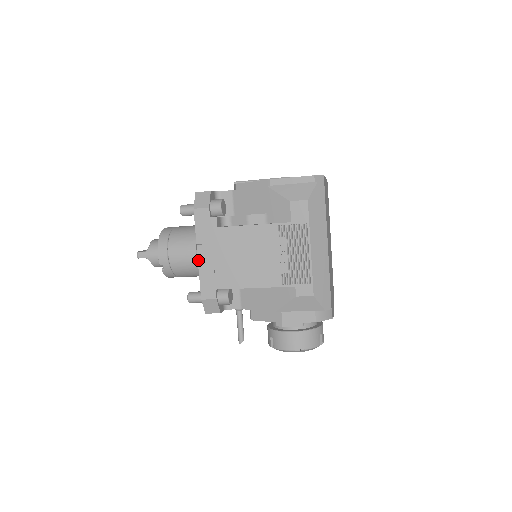
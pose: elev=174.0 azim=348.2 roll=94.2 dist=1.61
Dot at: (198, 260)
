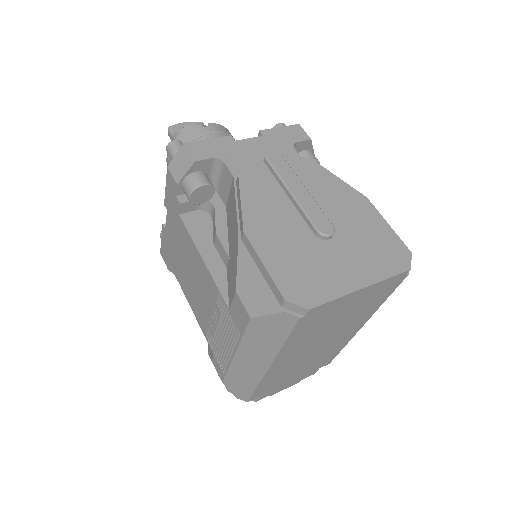
Dot at: occluded
